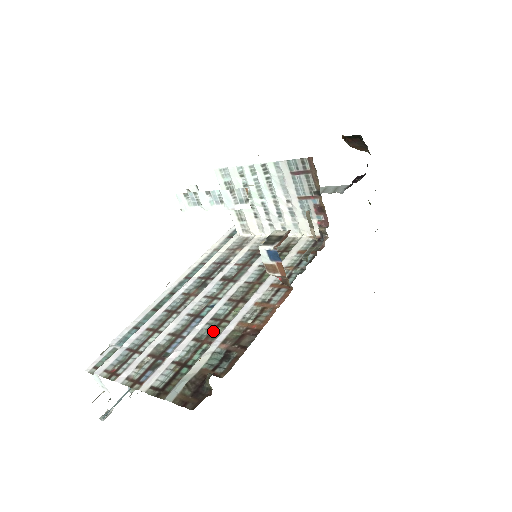
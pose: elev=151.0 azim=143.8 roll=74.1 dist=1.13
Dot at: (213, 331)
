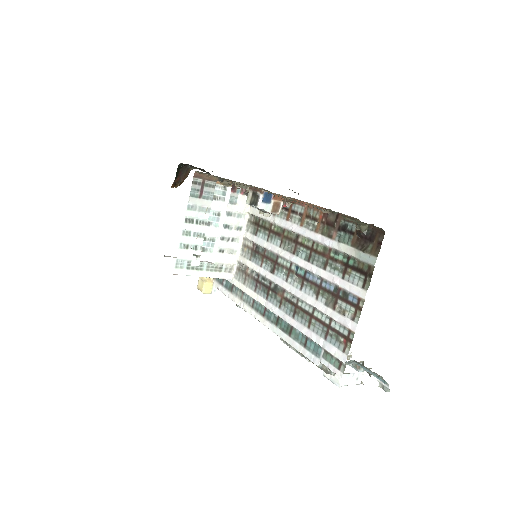
Dot at: (320, 253)
